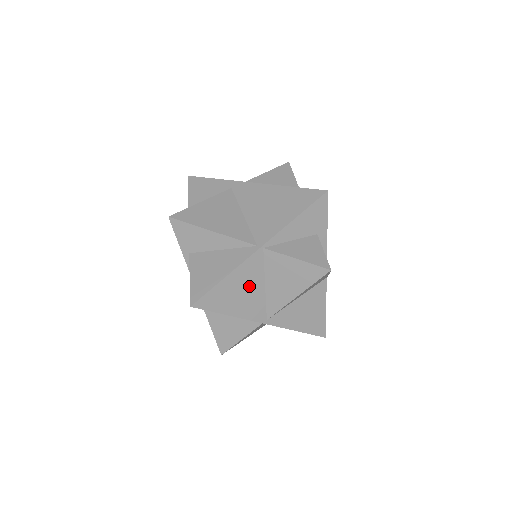
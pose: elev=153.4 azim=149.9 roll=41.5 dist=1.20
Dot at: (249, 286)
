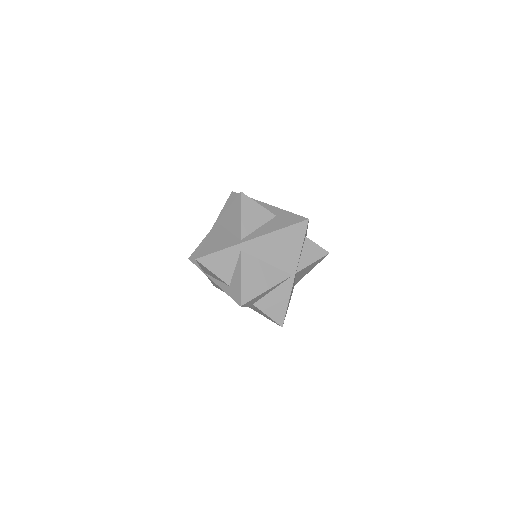
Dot at: occluded
